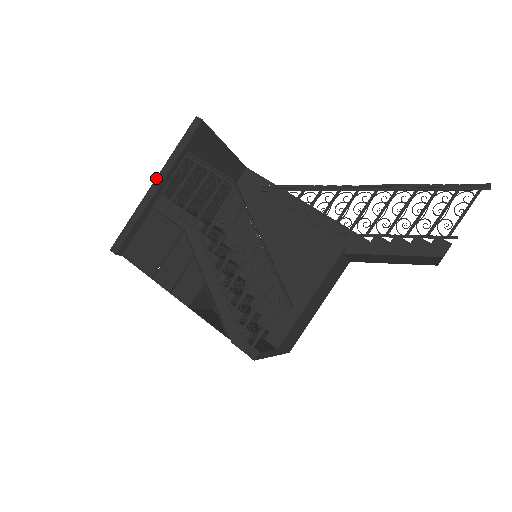
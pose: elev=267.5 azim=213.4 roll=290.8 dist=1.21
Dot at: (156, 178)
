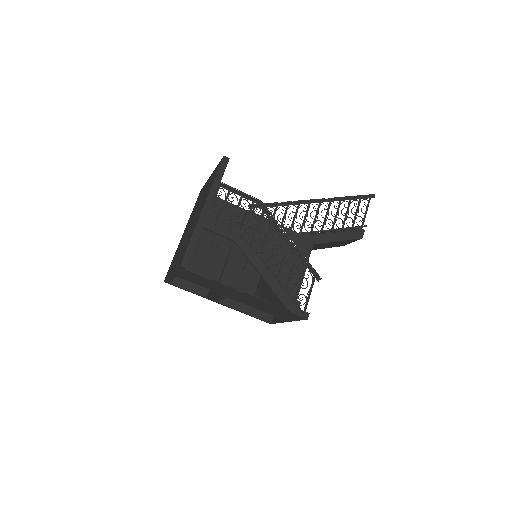
Dot at: (205, 204)
